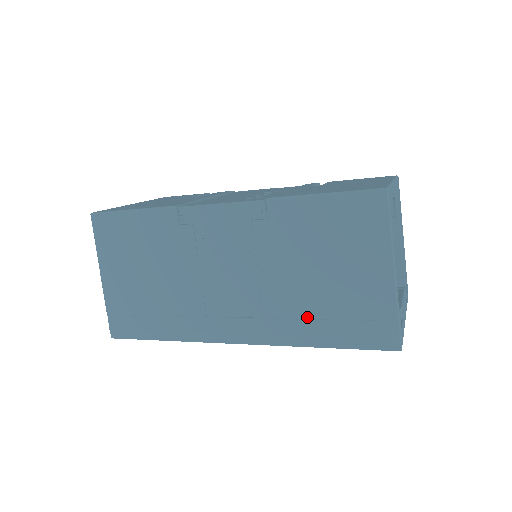
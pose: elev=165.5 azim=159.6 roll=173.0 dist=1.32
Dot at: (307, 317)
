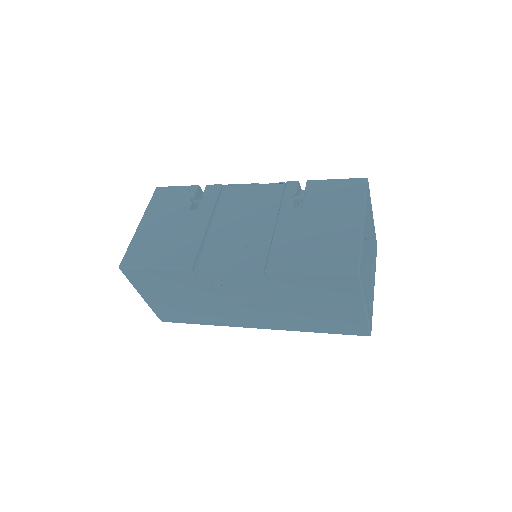
Dot at: (305, 321)
